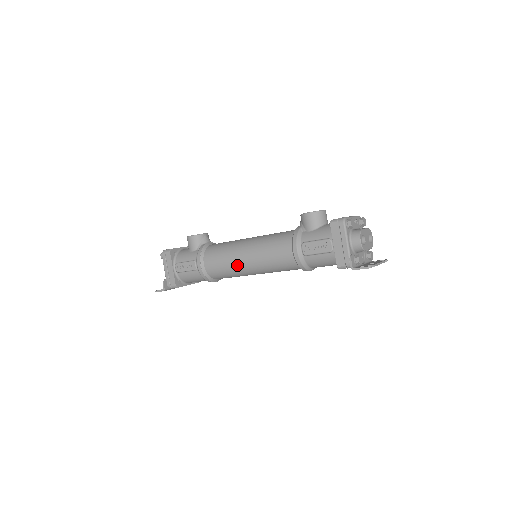
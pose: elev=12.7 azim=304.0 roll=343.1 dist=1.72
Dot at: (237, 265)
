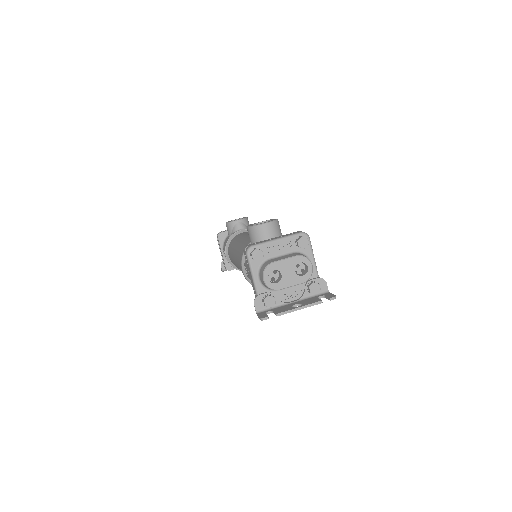
Dot at: occluded
